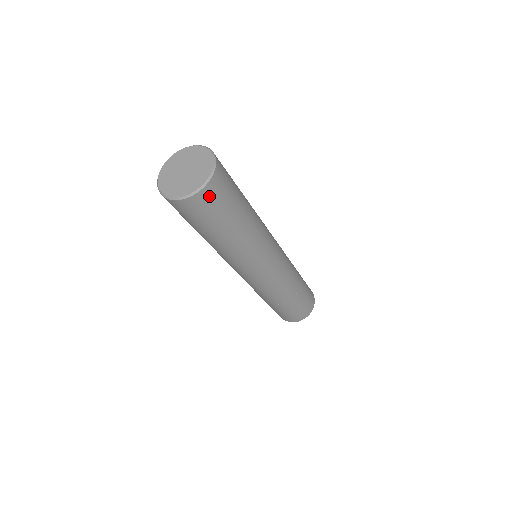
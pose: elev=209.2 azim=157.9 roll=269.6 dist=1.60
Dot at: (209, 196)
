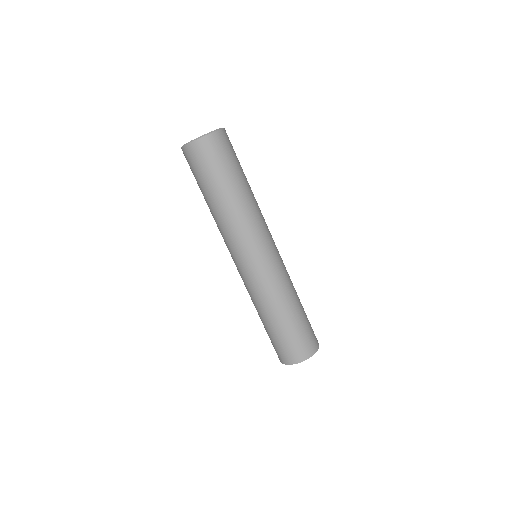
Dot at: (217, 142)
